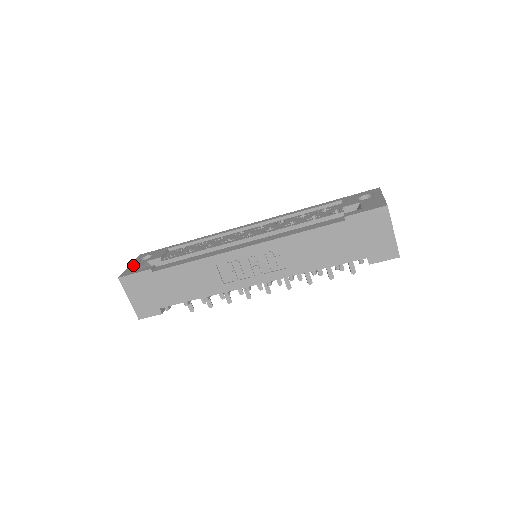
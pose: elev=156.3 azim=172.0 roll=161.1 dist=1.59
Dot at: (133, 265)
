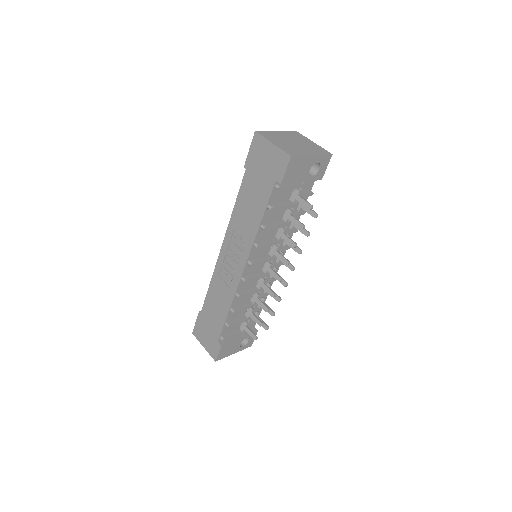
Dot at: occluded
